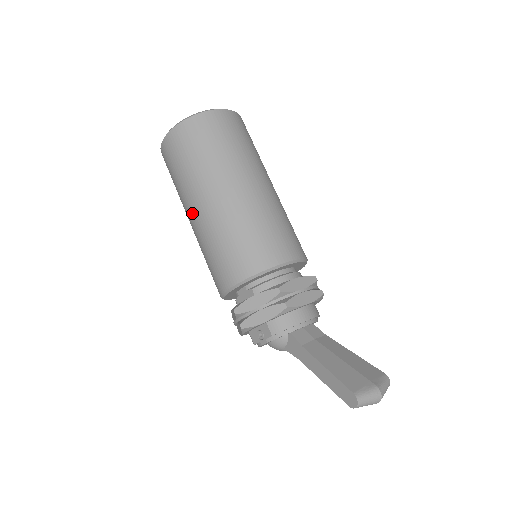
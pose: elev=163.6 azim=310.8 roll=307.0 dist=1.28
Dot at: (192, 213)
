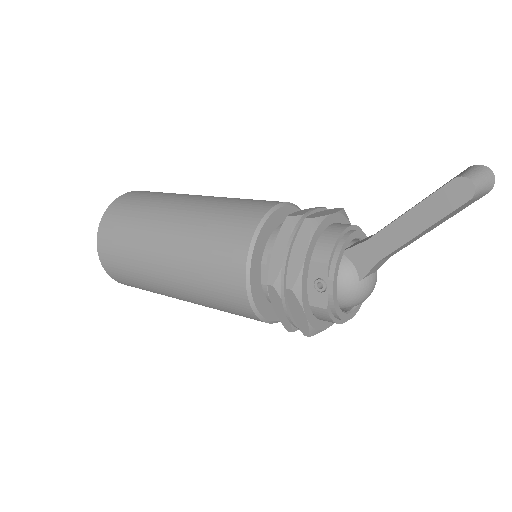
Dot at: (161, 267)
